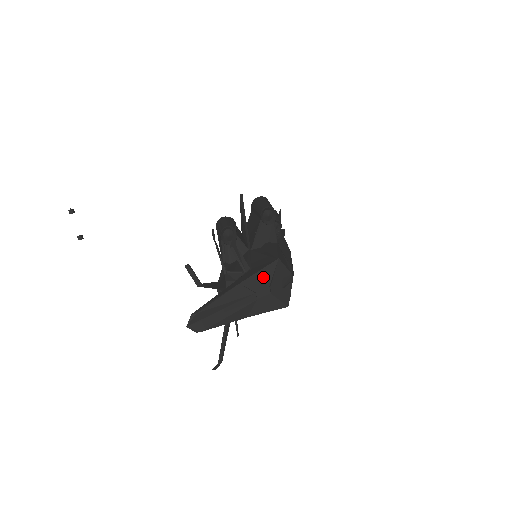
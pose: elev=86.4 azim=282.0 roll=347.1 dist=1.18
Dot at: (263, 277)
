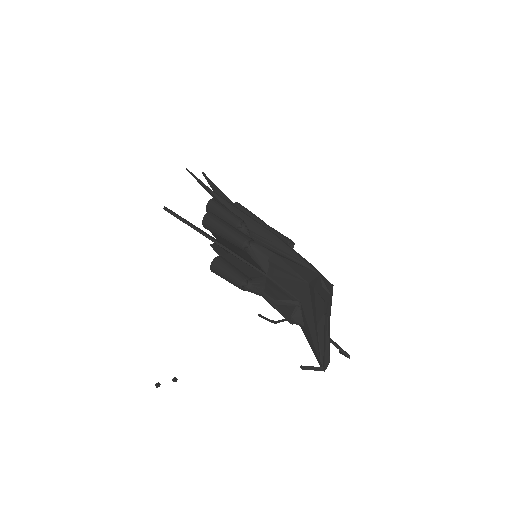
Dot at: (319, 305)
